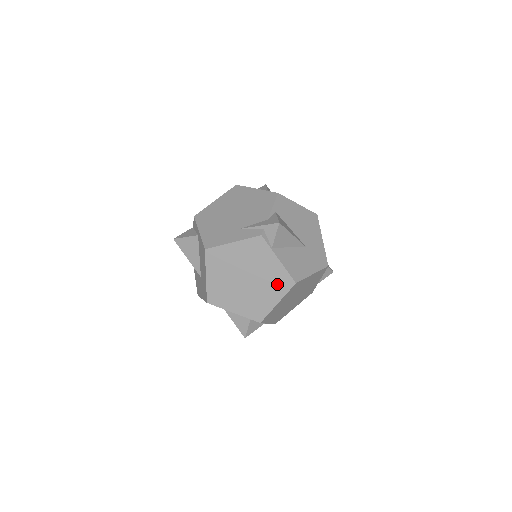
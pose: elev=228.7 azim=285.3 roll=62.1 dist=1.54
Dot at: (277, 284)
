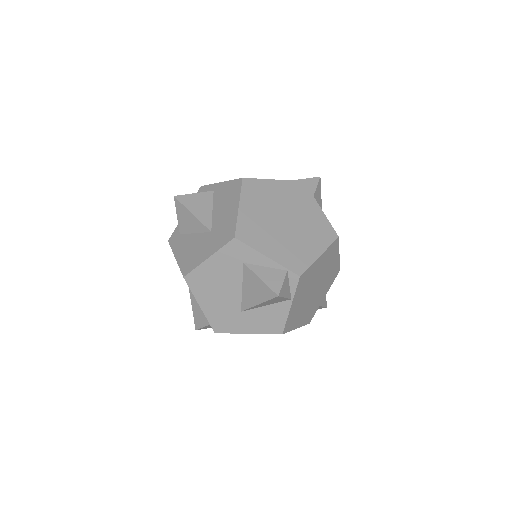
Dot at: (319, 233)
